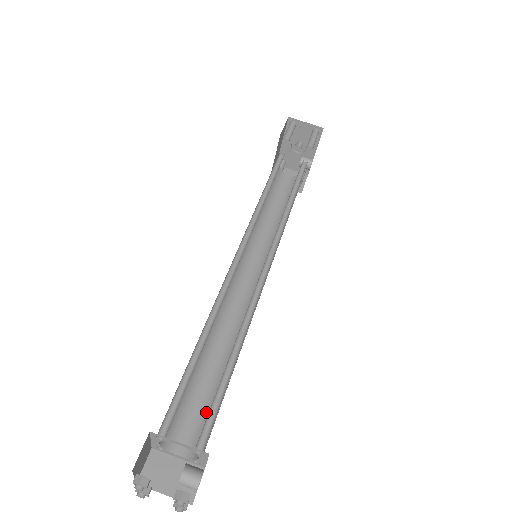
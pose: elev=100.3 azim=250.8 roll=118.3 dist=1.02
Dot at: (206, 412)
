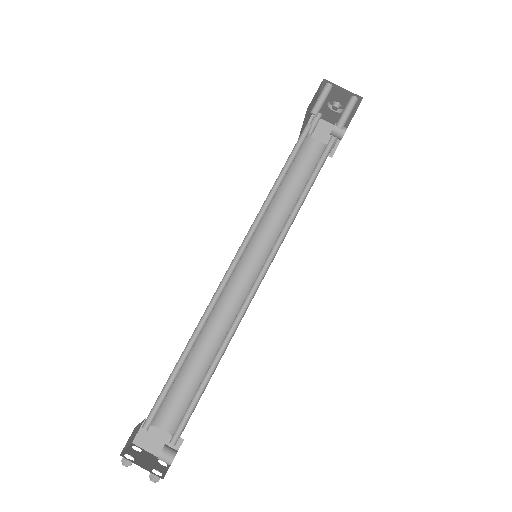
Dot at: (189, 400)
